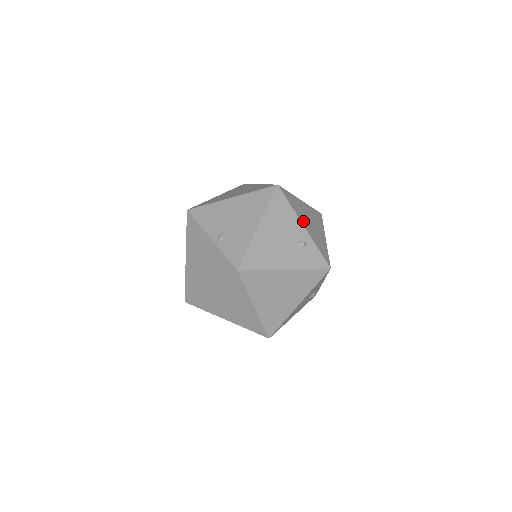
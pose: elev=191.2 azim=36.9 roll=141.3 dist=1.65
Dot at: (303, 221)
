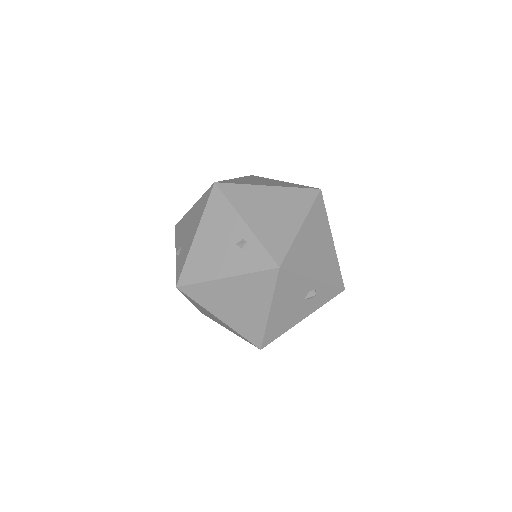
Dot at: (248, 216)
